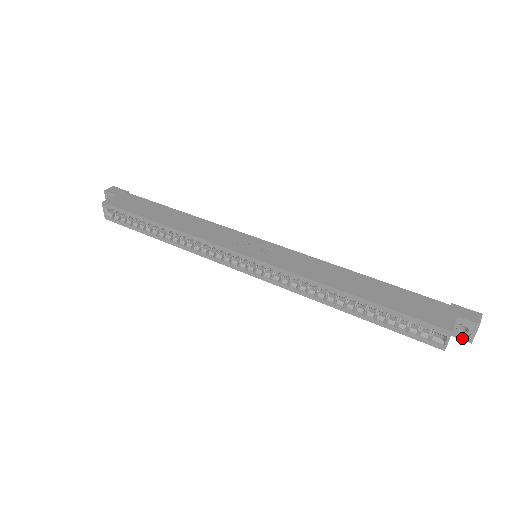
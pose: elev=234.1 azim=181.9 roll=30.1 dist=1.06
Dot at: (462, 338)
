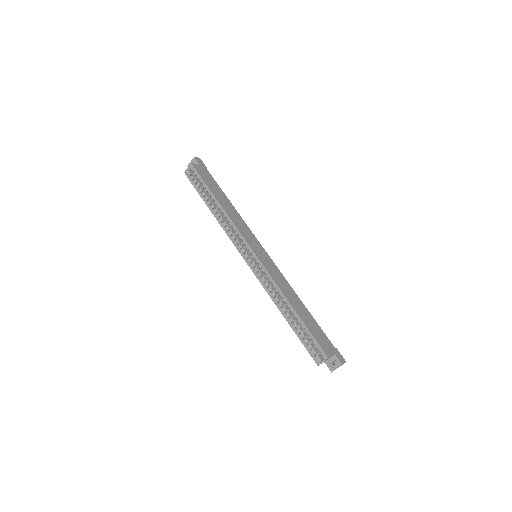
Dot at: (329, 367)
